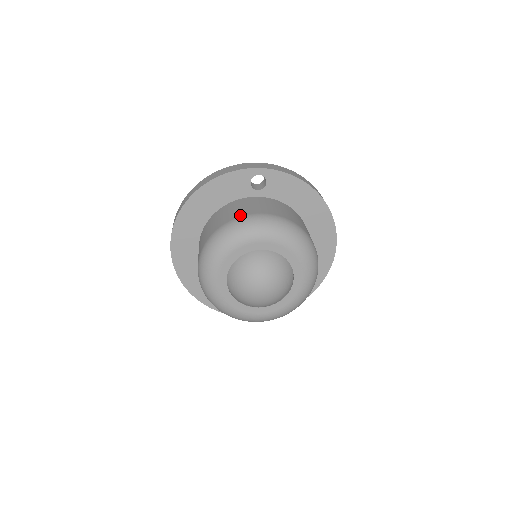
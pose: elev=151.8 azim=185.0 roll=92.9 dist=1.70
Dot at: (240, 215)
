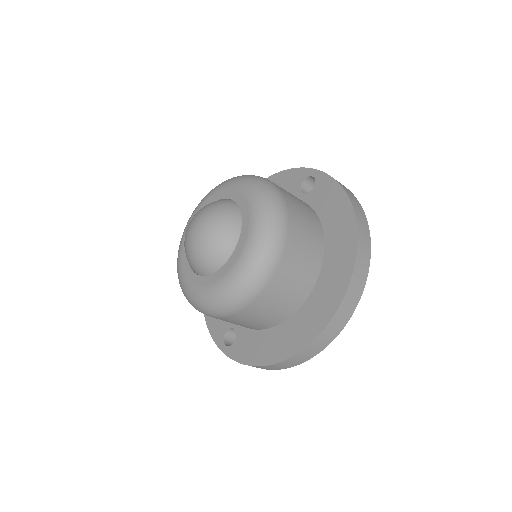
Dot at: occluded
